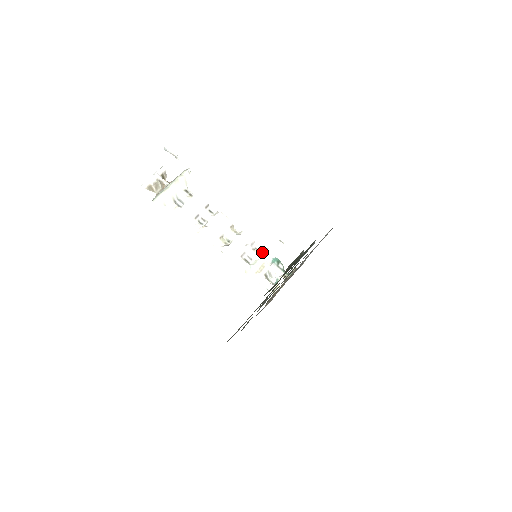
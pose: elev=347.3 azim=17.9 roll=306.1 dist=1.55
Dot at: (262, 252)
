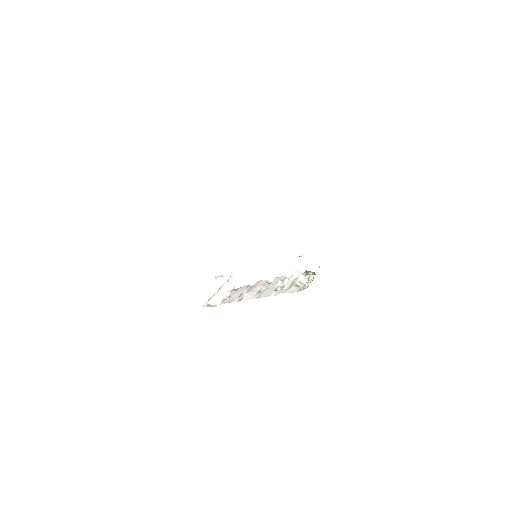
Dot at: occluded
